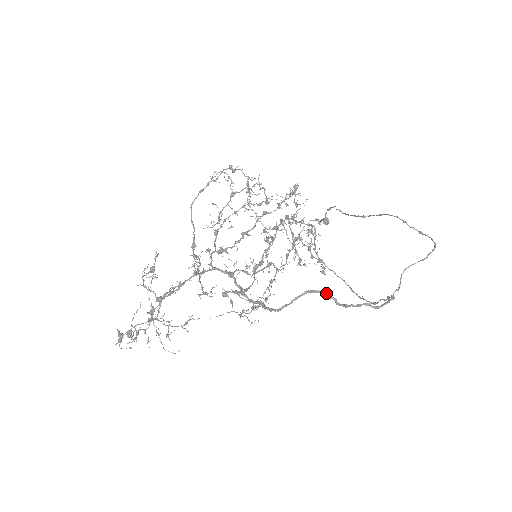
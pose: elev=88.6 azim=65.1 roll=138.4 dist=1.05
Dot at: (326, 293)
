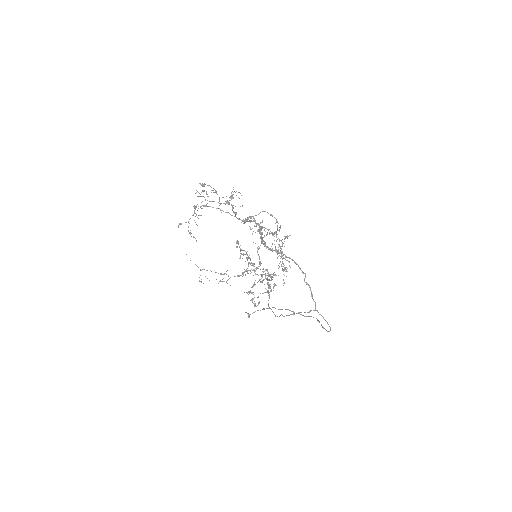
Dot at: (304, 273)
